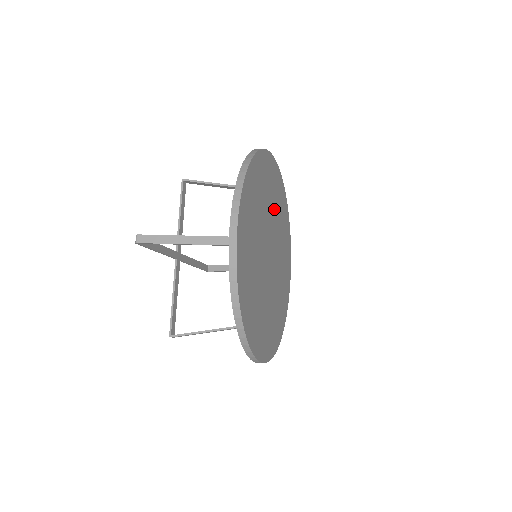
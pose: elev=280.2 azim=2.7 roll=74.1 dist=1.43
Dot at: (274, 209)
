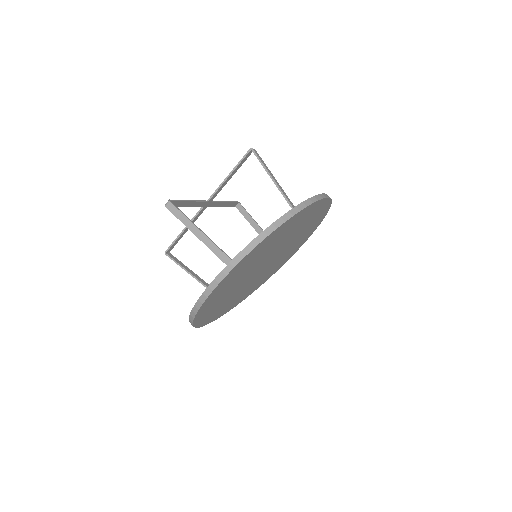
Dot at: (298, 232)
